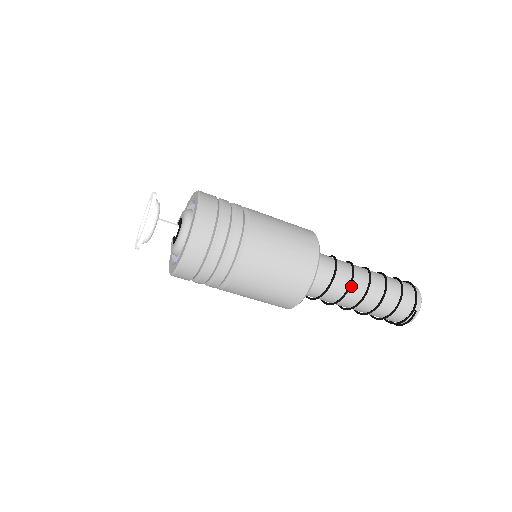
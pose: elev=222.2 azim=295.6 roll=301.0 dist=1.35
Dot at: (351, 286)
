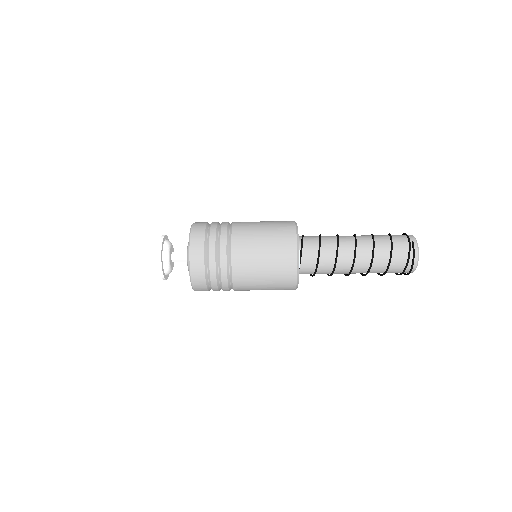
Dot at: (339, 241)
